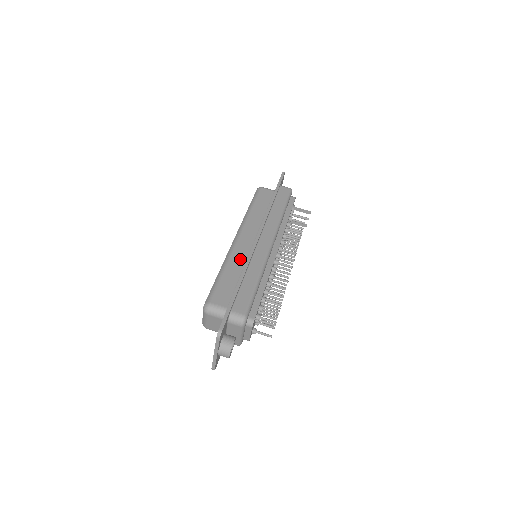
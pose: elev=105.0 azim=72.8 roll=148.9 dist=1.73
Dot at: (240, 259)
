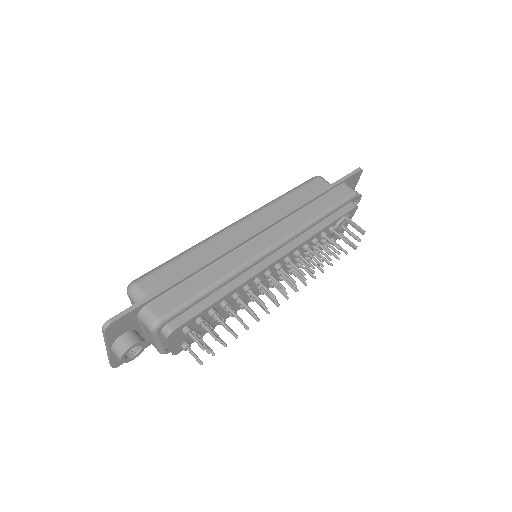
Dot at: (218, 248)
